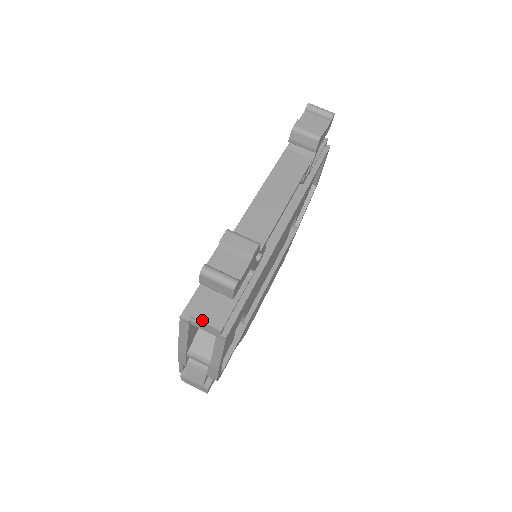
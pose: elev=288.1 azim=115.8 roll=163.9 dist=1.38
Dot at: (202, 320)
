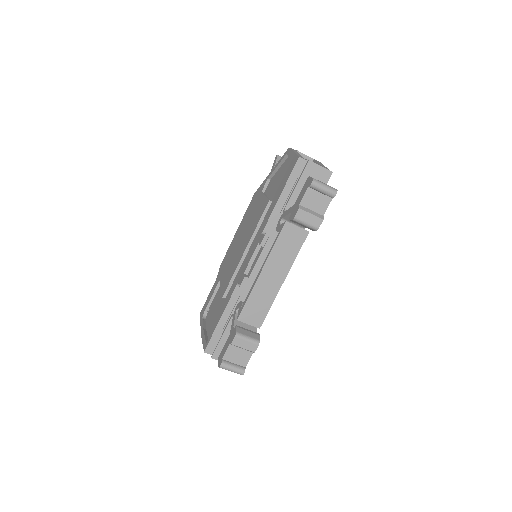
Dot at: occluded
